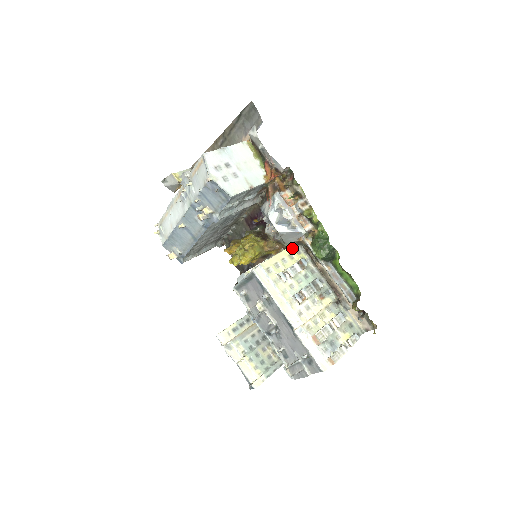
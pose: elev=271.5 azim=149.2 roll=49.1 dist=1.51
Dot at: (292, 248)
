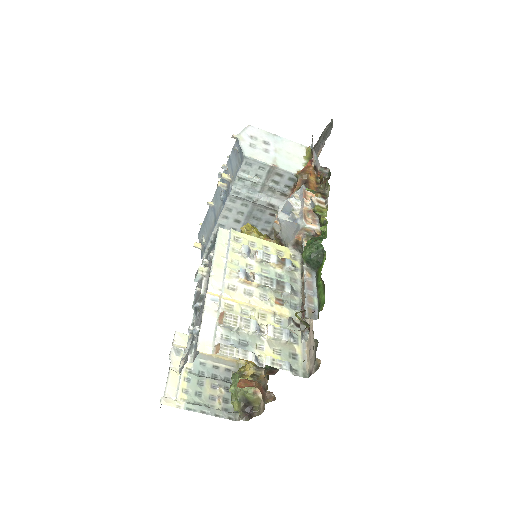
Dot at: (288, 249)
